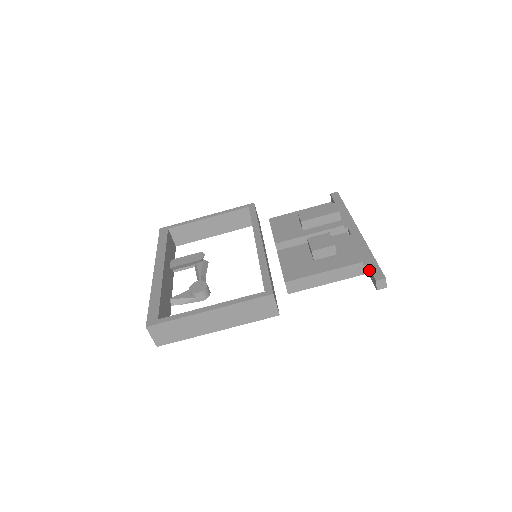
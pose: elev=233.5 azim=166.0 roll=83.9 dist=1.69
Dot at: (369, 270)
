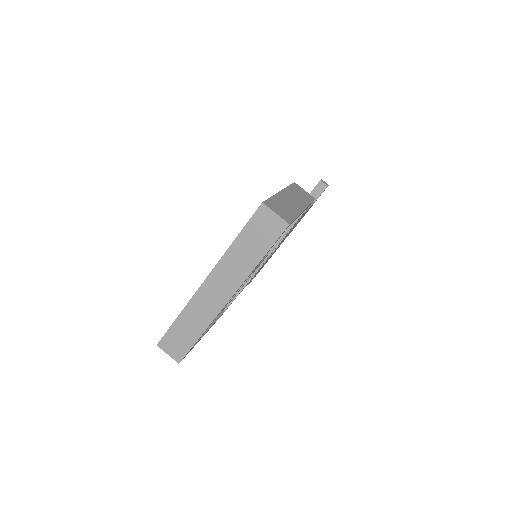
Dot at: (312, 194)
